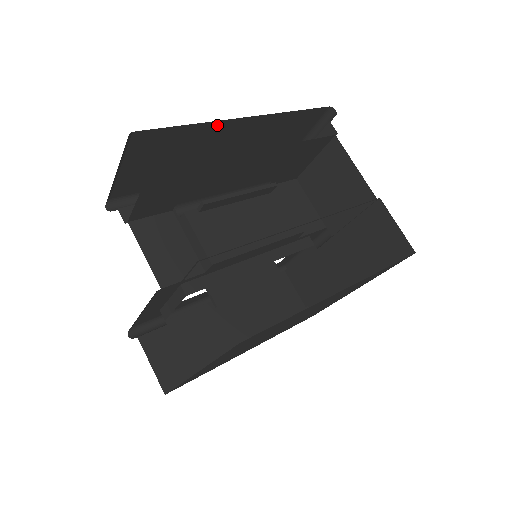
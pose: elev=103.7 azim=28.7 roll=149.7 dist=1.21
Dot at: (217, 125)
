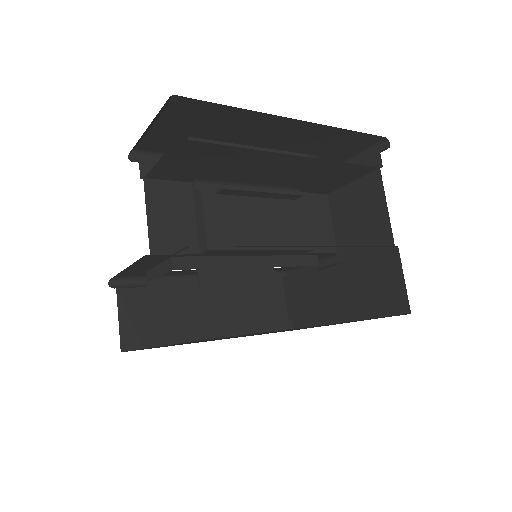
Dot at: (263, 117)
